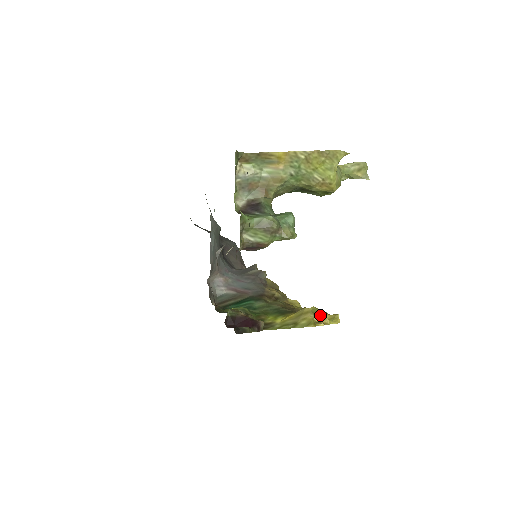
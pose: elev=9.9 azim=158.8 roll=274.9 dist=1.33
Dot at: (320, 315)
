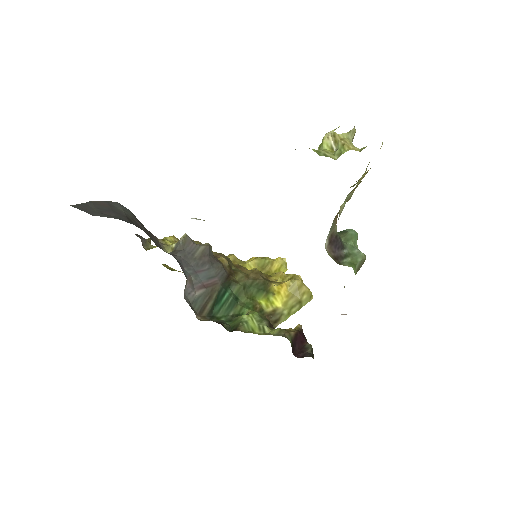
Dot at: (271, 265)
